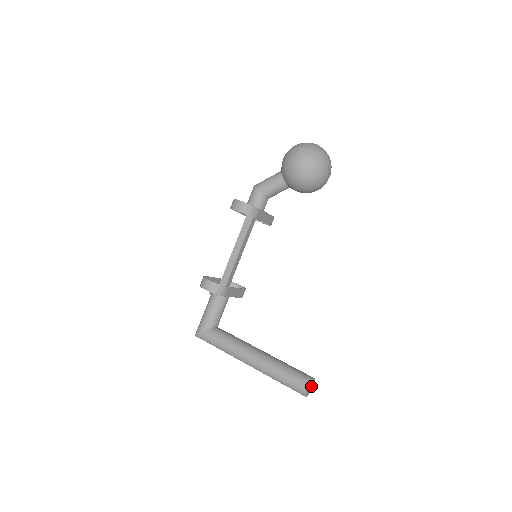
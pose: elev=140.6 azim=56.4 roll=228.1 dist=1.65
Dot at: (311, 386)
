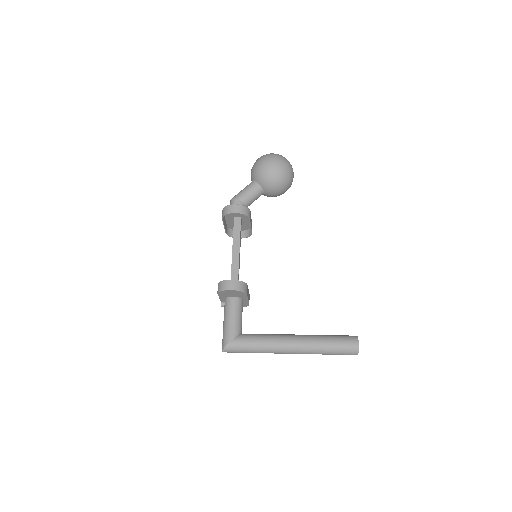
Dot at: occluded
